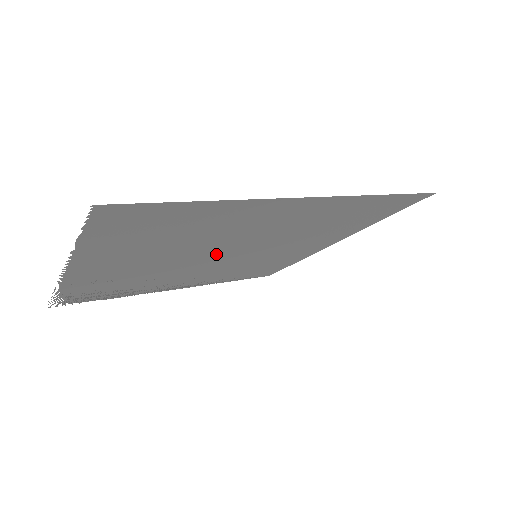
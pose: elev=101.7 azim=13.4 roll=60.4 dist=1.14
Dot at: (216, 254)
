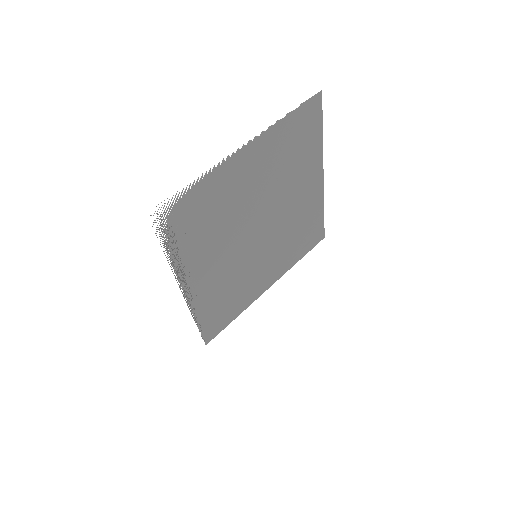
Dot at: (263, 219)
